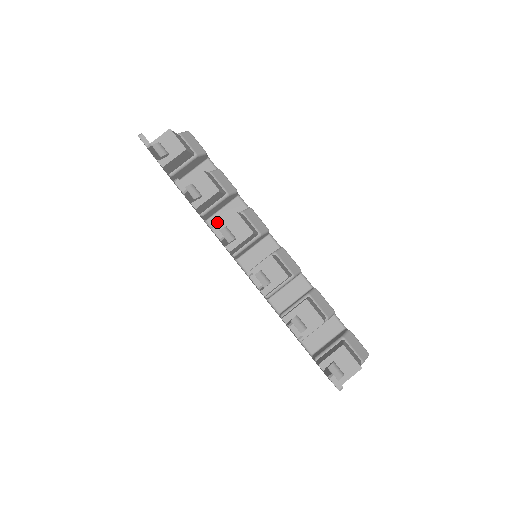
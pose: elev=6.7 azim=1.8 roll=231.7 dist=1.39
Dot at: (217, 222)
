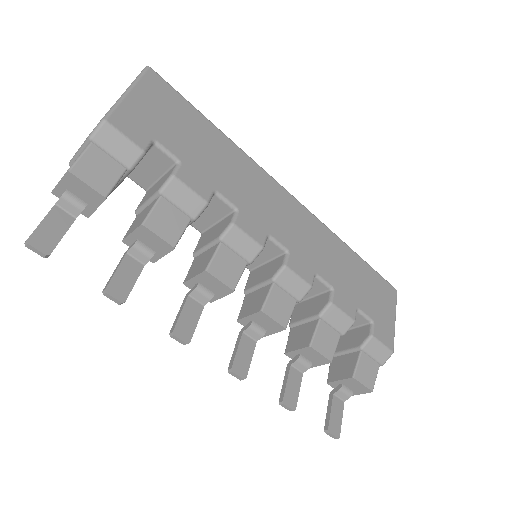
Dot at: (196, 221)
